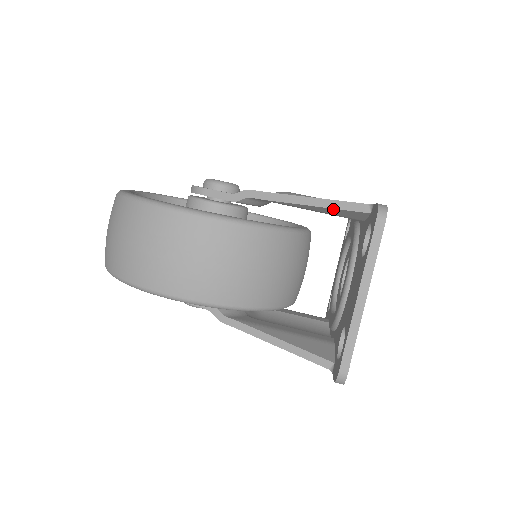
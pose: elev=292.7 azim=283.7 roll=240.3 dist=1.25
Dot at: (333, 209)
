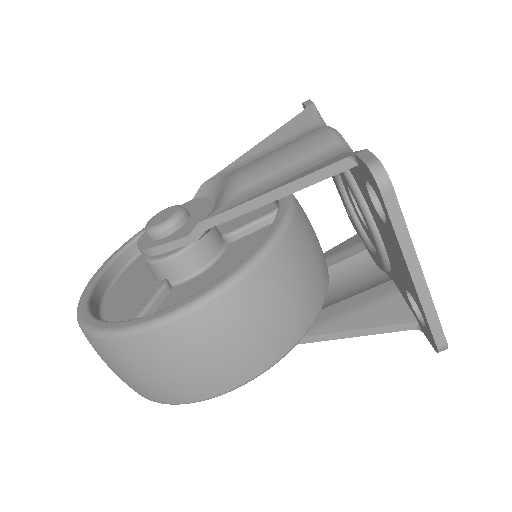
Dot at: (310, 185)
